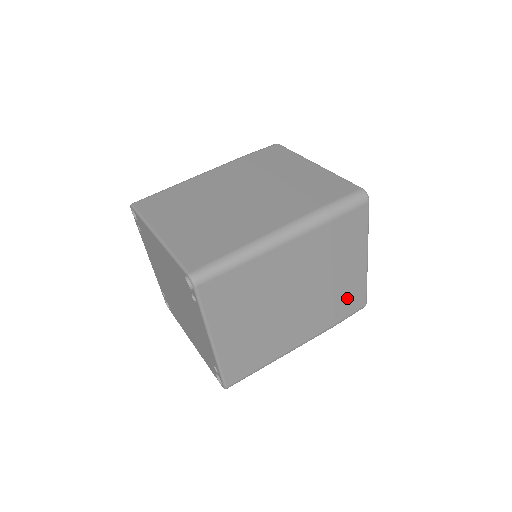
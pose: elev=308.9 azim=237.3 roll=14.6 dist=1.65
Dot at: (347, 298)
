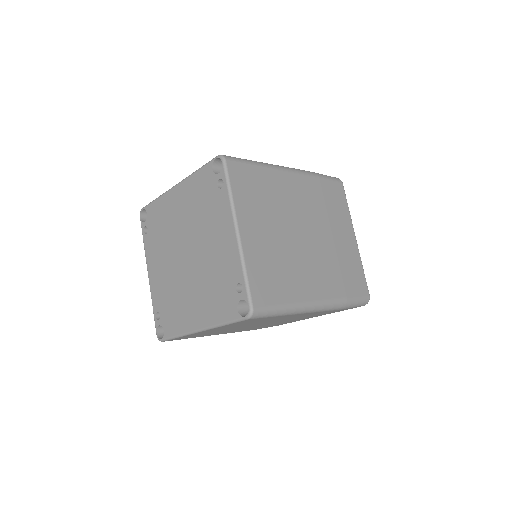
Dot at: (350, 272)
